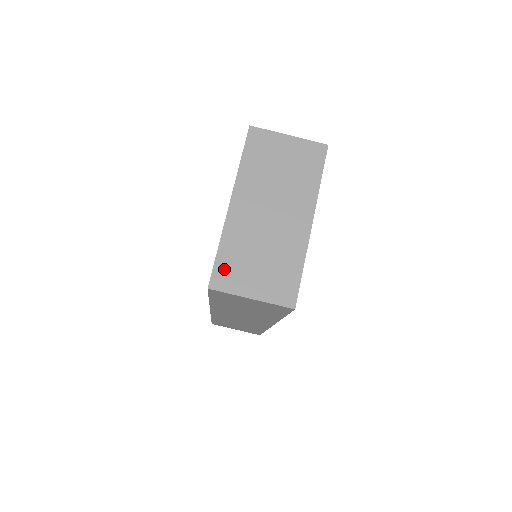
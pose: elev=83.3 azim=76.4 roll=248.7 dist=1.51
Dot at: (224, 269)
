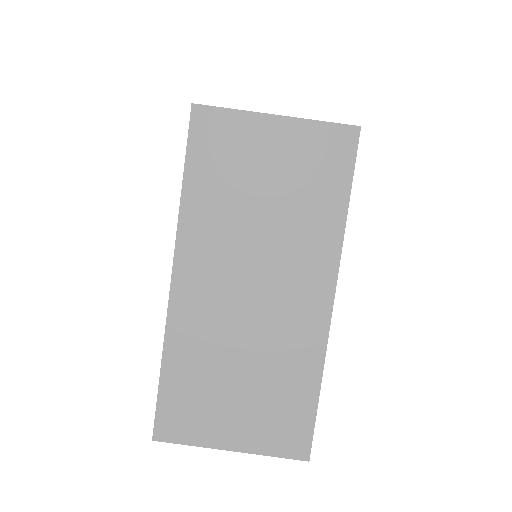
Dot at: (176, 404)
